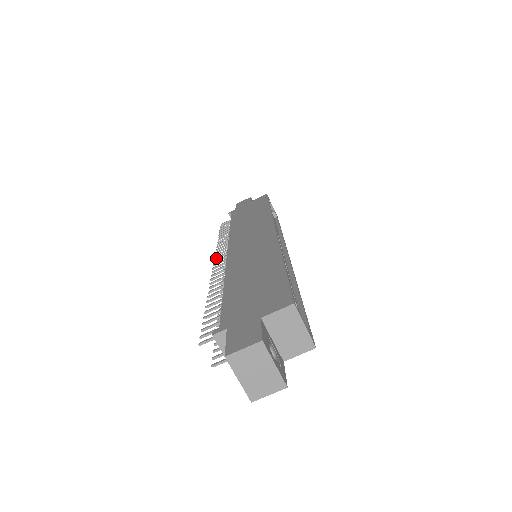
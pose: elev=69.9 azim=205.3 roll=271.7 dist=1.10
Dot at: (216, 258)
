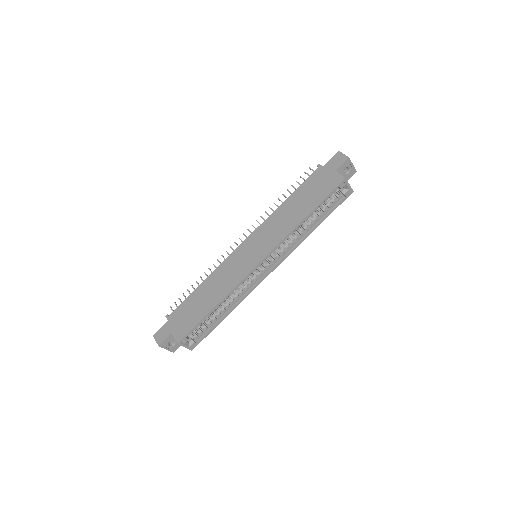
Dot at: (248, 230)
